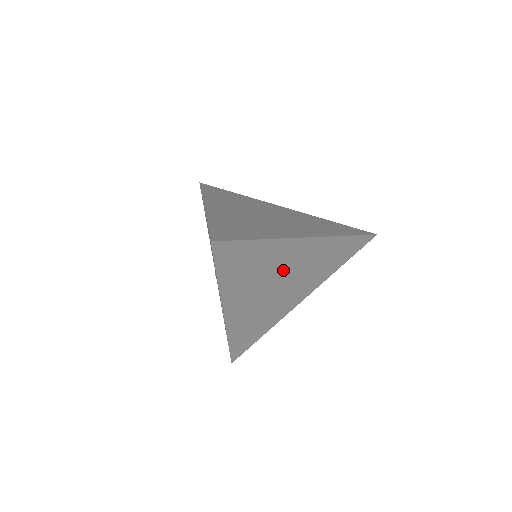
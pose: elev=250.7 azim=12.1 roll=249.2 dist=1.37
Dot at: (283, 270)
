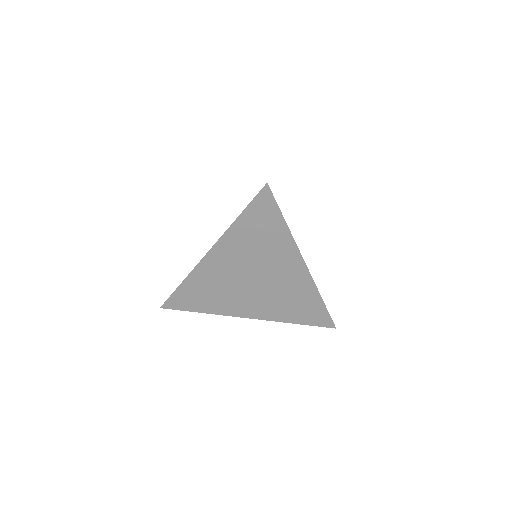
Dot at: (269, 270)
